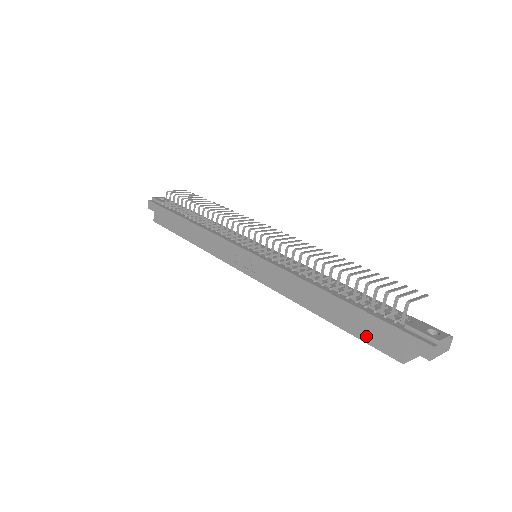
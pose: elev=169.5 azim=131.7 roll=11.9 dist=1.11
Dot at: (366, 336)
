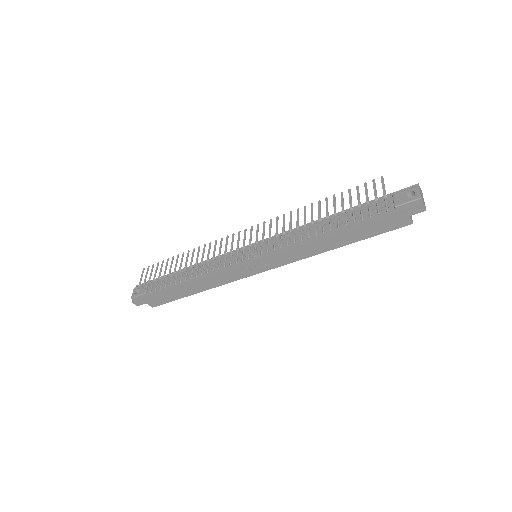
Dot at: (379, 231)
